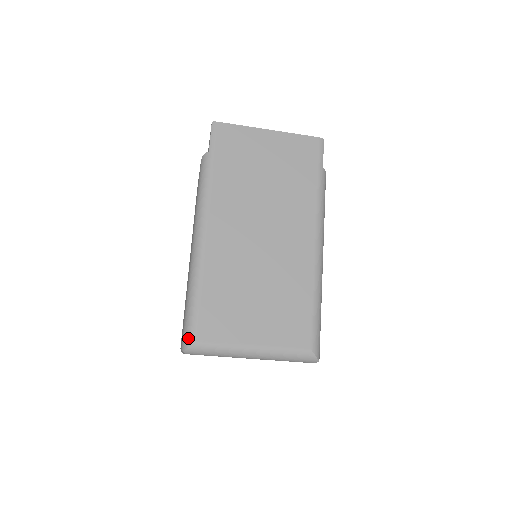
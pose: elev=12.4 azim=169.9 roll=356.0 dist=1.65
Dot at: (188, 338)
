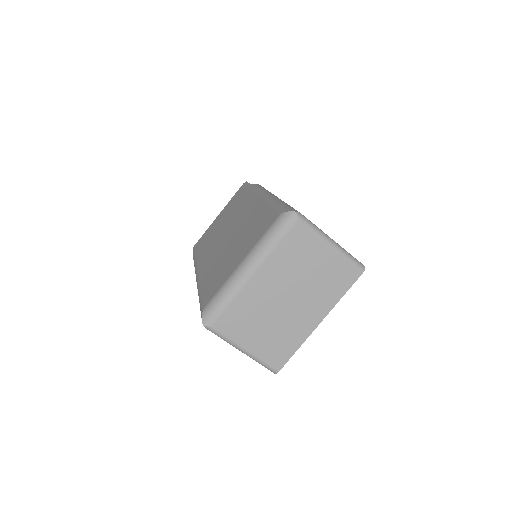
Dot at: (201, 315)
